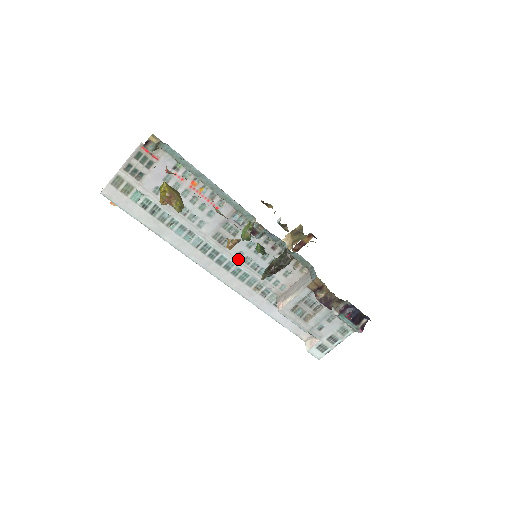
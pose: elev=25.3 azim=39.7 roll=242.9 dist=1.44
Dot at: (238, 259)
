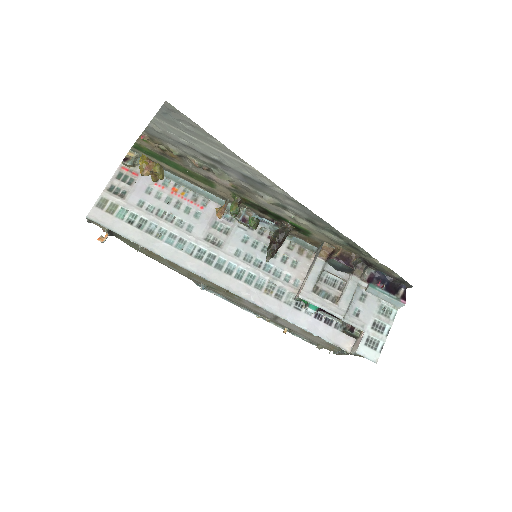
Dot at: (237, 258)
